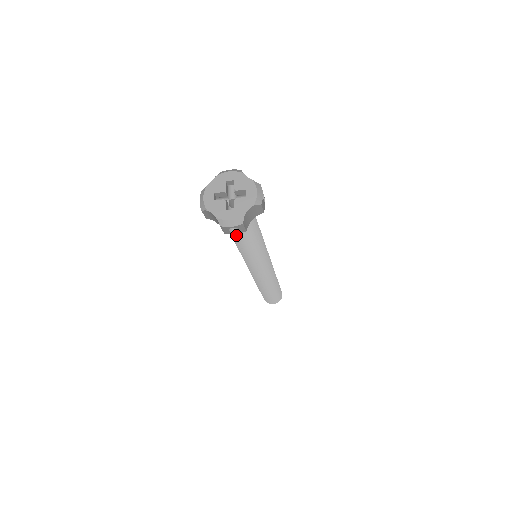
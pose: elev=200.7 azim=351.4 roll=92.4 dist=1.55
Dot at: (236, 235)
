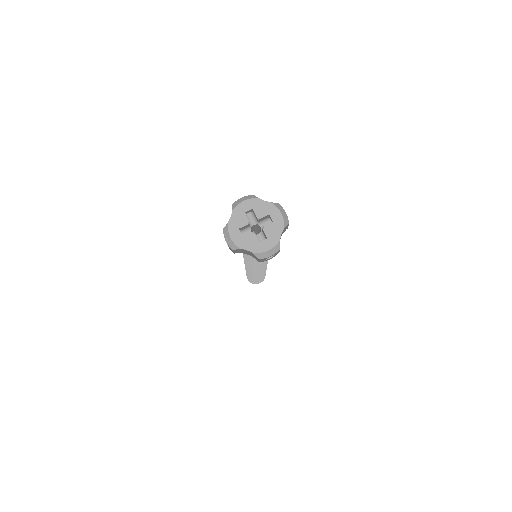
Dot at: occluded
